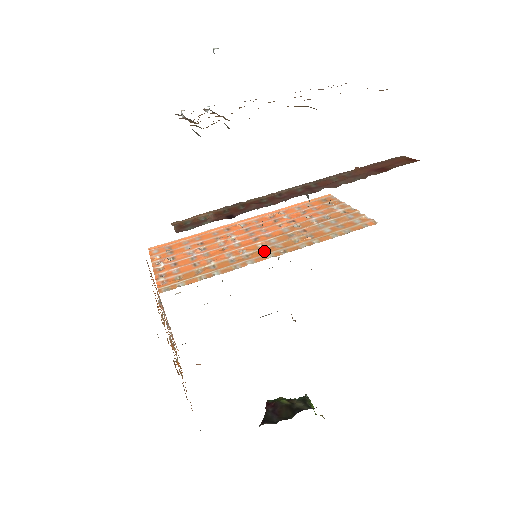
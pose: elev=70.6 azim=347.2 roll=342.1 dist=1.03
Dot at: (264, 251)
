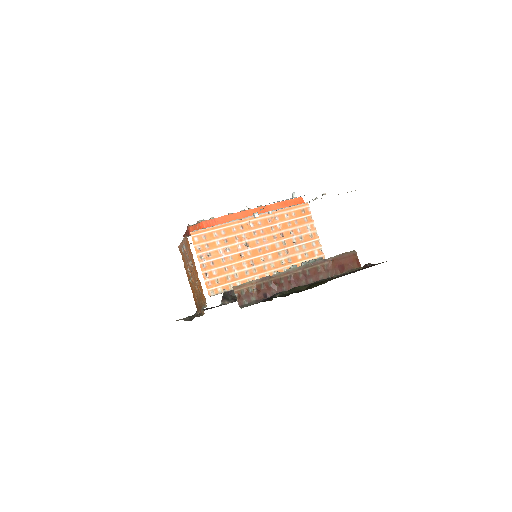
Dot at: (264, 268)
